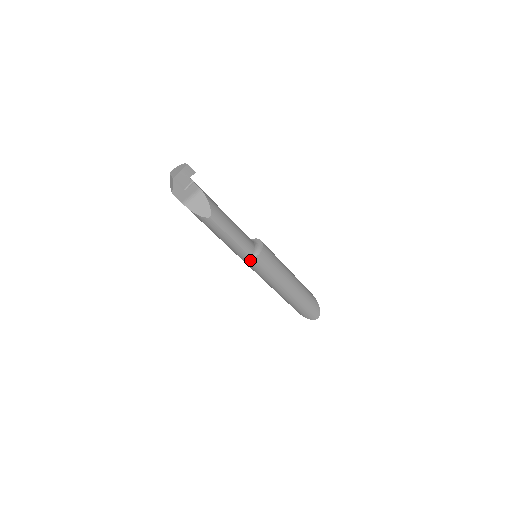
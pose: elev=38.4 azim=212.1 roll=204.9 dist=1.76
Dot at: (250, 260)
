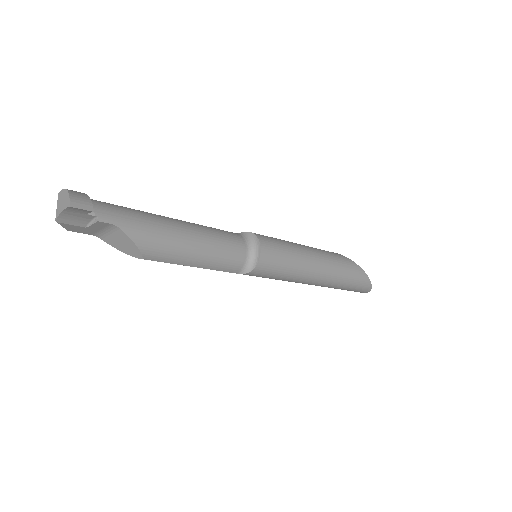
Dot at: (239, 273)
